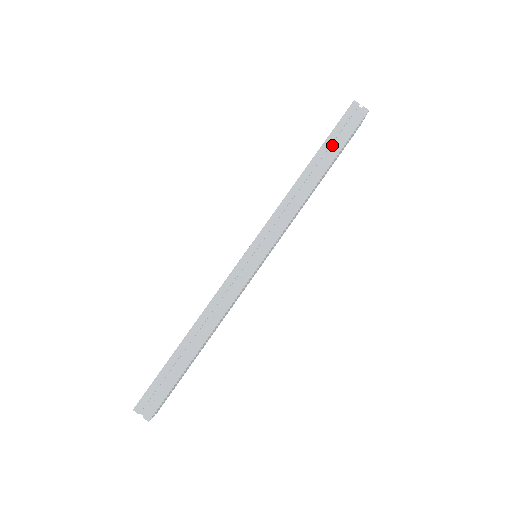
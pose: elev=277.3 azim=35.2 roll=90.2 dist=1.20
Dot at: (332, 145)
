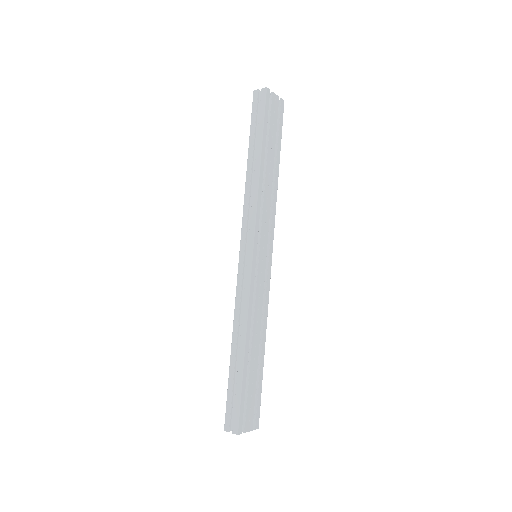
Dot at: (258, 134)
